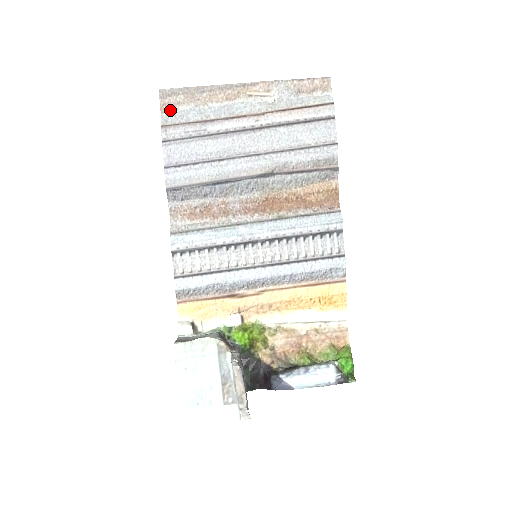
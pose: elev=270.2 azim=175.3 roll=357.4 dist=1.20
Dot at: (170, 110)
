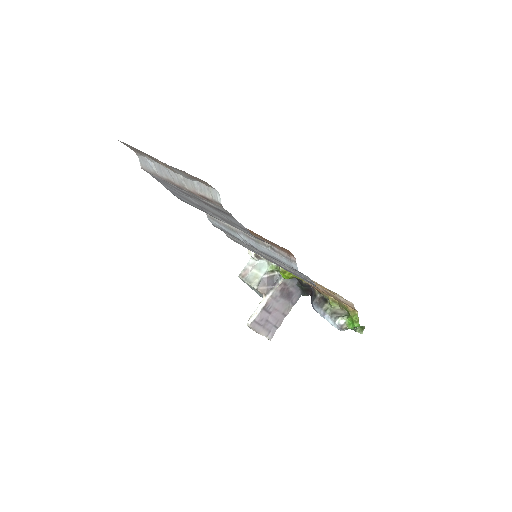
Dot at: (137, 153)
